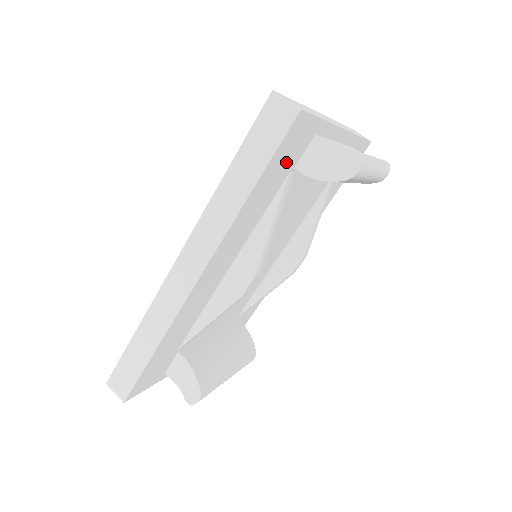
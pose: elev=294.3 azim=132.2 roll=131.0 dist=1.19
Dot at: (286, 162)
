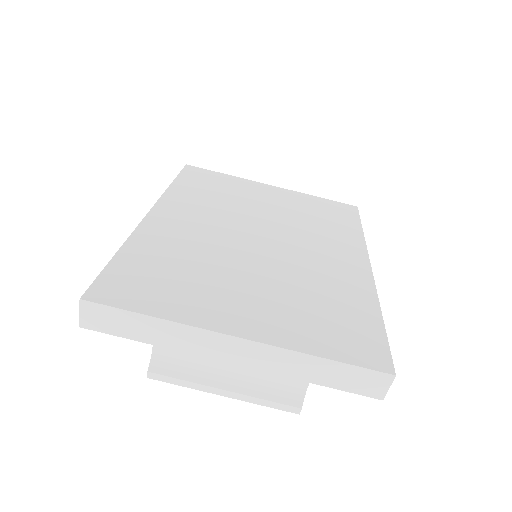
Dot at: occluded
